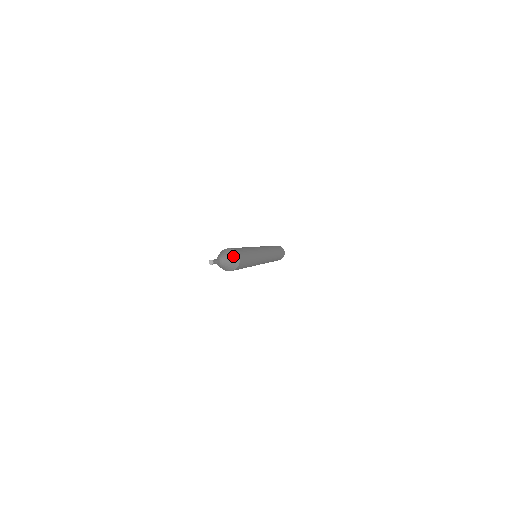
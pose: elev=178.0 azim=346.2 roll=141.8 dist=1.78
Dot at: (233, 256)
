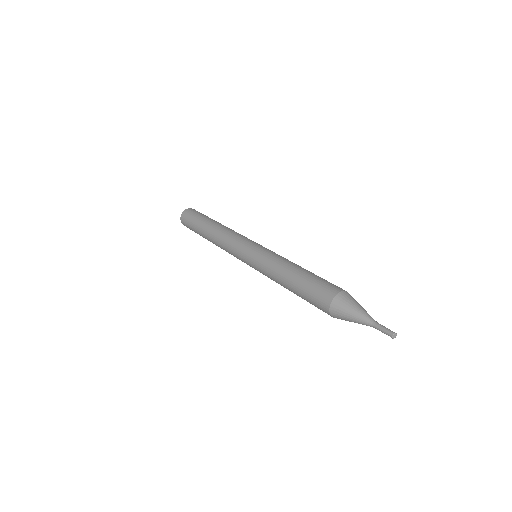
Dot at: occluded
